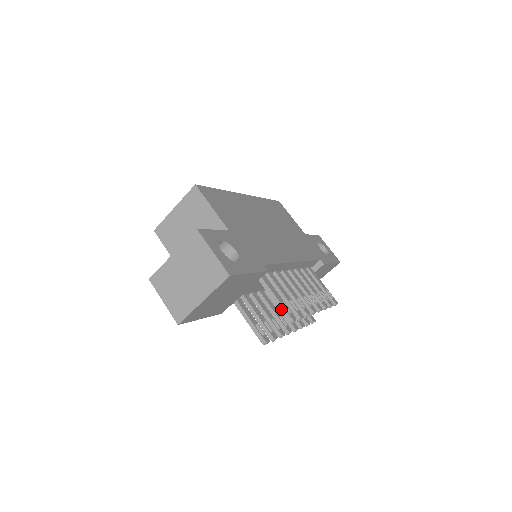
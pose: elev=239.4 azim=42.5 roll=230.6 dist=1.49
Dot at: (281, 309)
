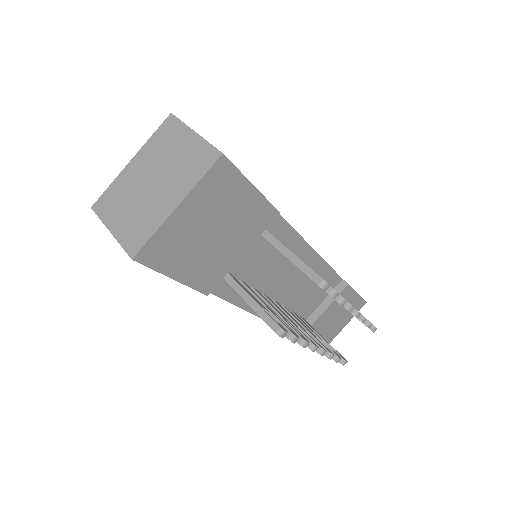
Dot at: (304, 269)
